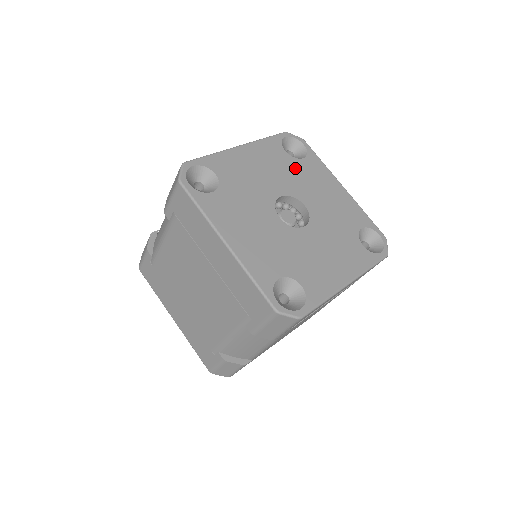
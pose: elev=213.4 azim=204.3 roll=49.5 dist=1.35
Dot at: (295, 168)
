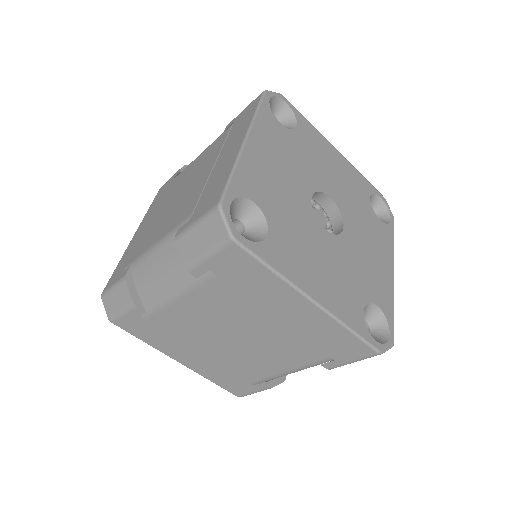
Dot at: (299, 146)
